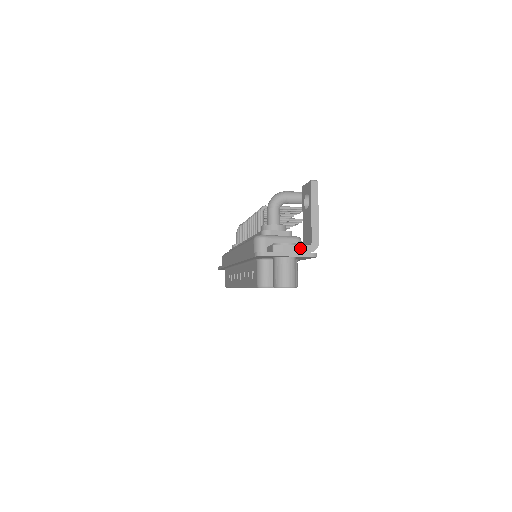
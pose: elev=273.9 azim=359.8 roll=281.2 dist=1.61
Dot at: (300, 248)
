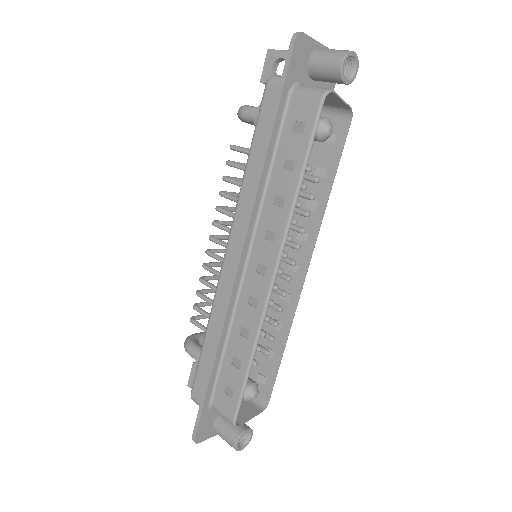
Dot at: occluded
